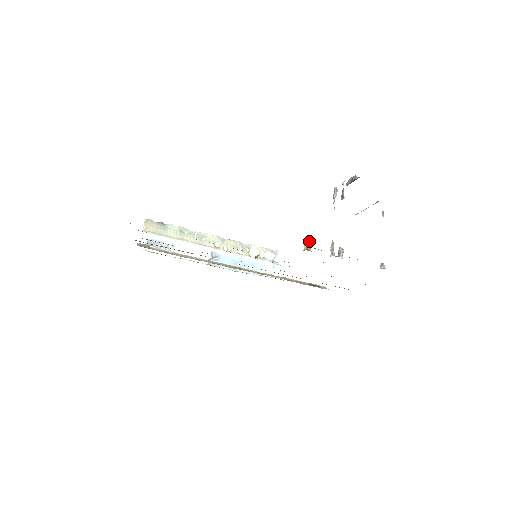
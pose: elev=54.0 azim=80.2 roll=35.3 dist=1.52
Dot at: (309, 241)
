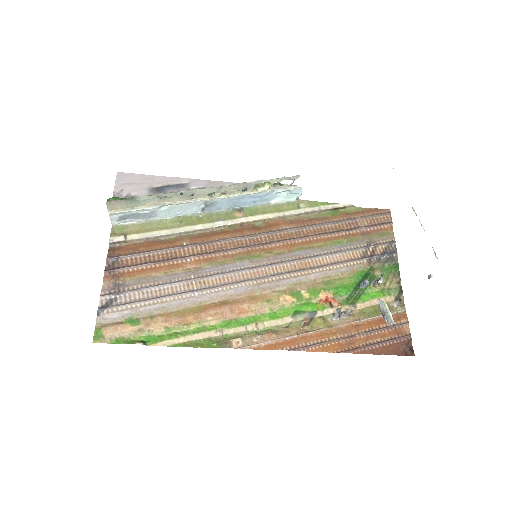
Dot at: (308, 322)
